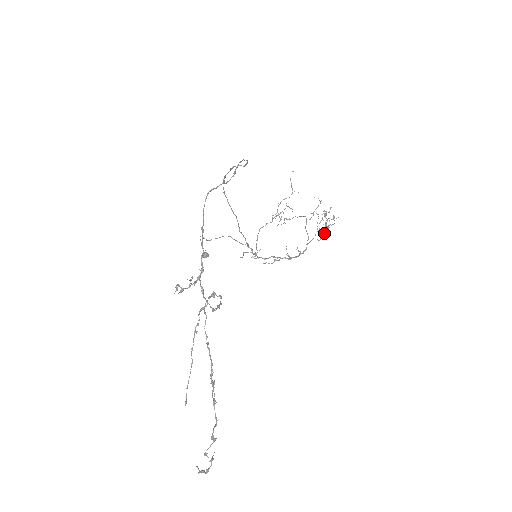
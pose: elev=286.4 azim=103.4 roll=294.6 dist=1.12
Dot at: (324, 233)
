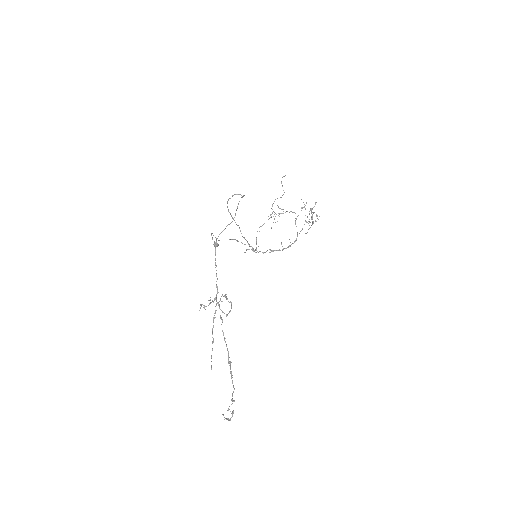
Dot at: (310, 227)
